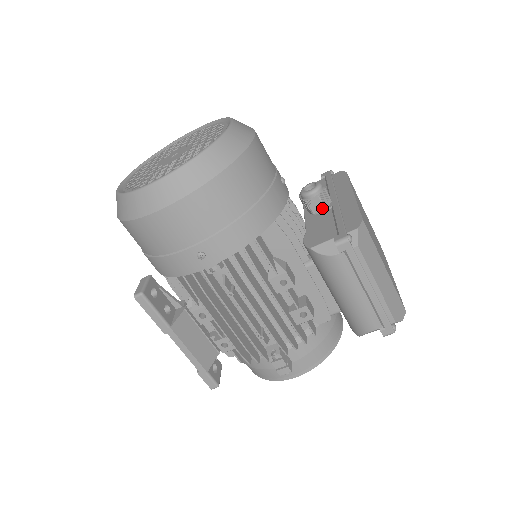
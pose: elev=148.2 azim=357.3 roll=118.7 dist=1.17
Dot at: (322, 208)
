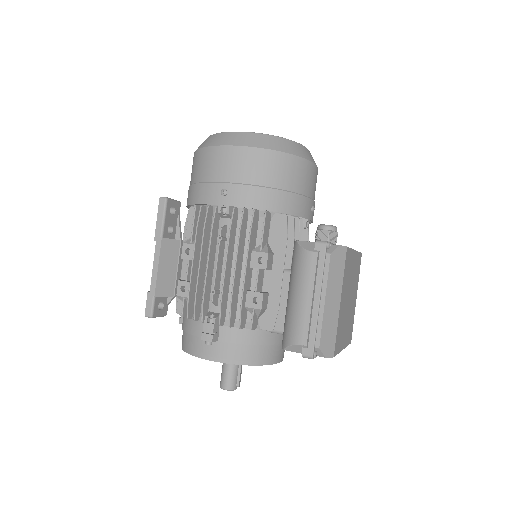
Dot at: occluded
